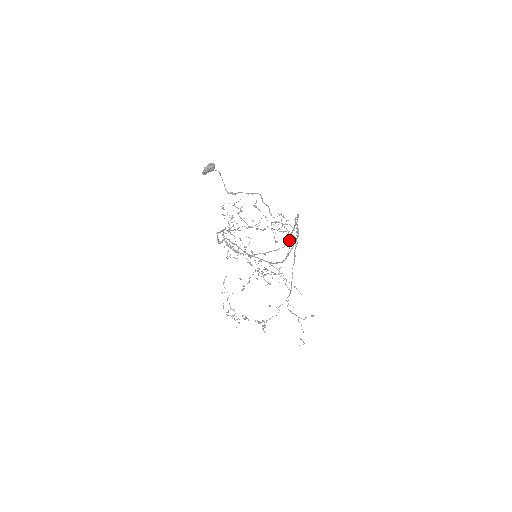
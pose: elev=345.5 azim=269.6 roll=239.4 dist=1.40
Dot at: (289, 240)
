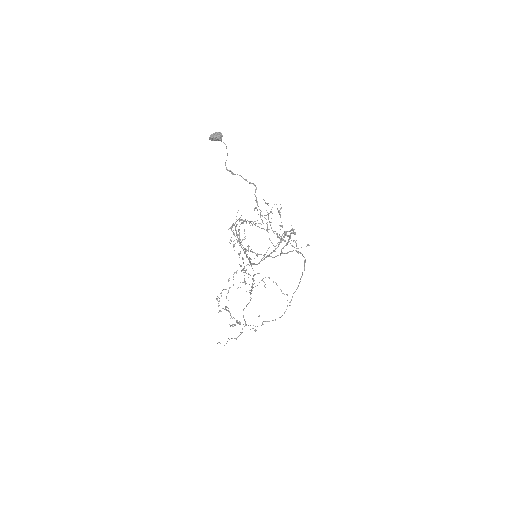
Dot at: (280, 253)
